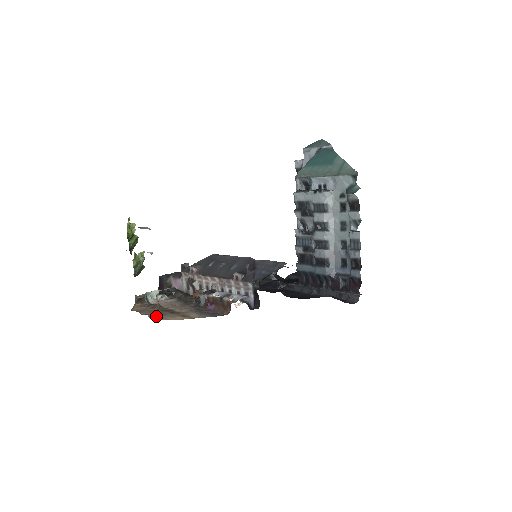
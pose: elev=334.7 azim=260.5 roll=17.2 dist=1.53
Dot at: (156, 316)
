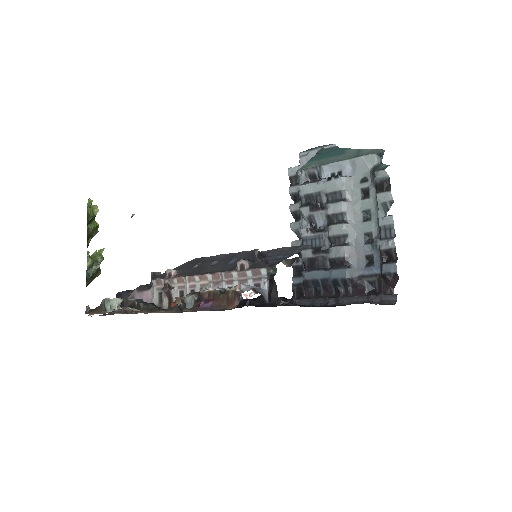
Dot at: (129, 310)
